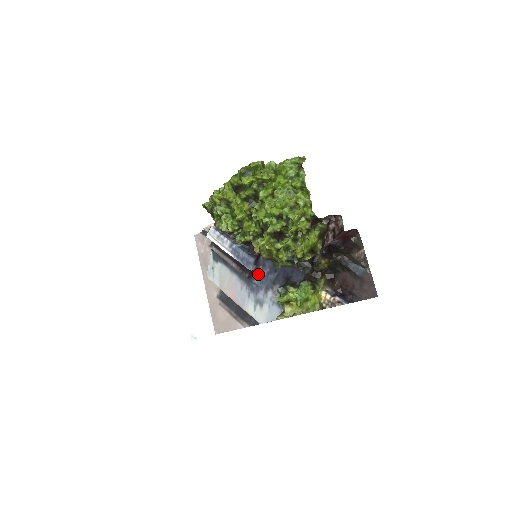
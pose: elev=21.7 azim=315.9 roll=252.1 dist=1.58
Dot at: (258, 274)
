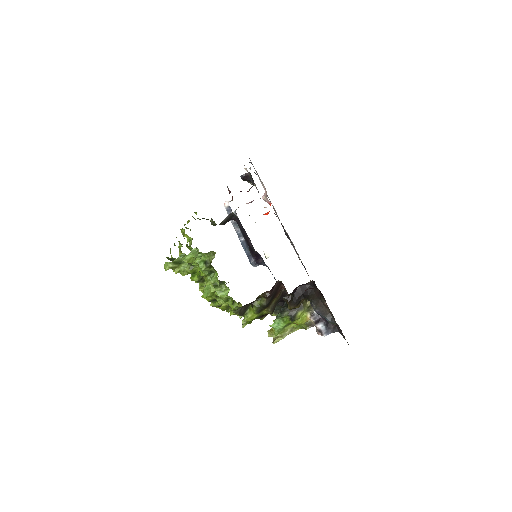
Dot at: (266, 266)
